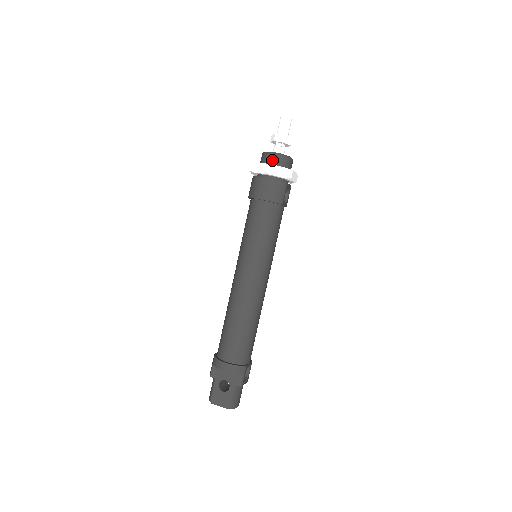
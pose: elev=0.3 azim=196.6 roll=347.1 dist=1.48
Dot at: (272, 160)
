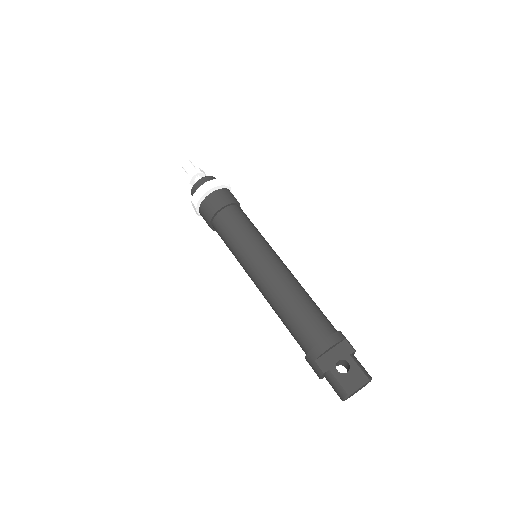
Dot at: occluded
